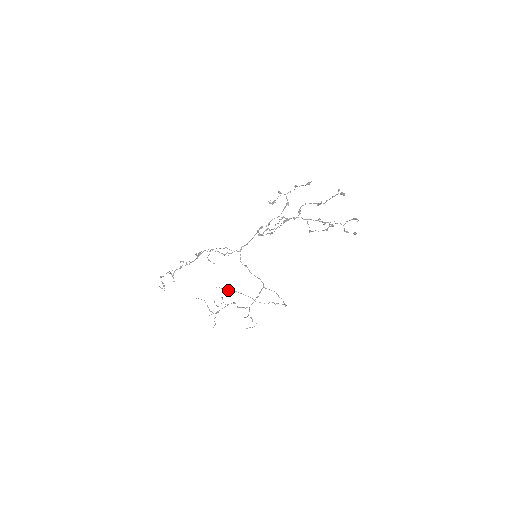
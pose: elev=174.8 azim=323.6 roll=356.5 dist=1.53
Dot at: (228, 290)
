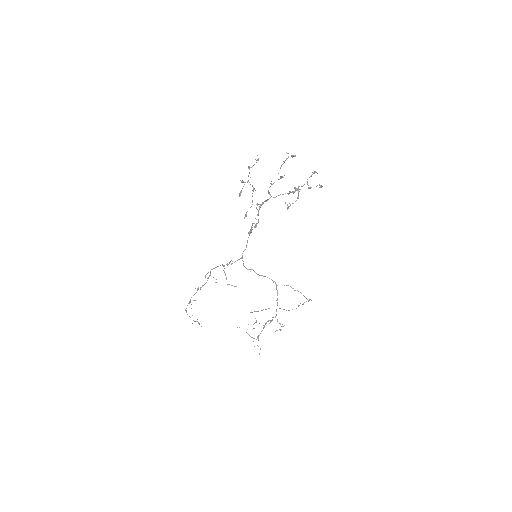
Dot at: (261, 310)
